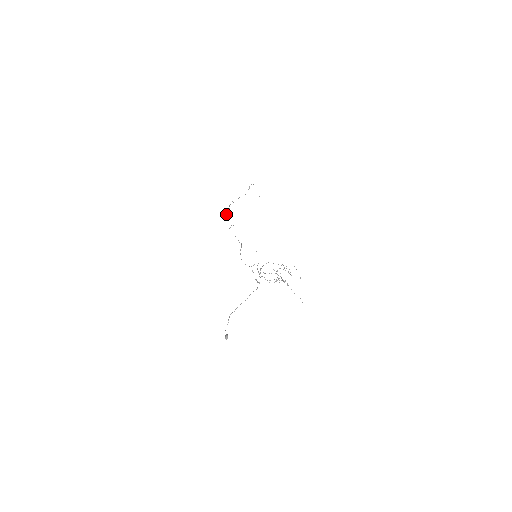
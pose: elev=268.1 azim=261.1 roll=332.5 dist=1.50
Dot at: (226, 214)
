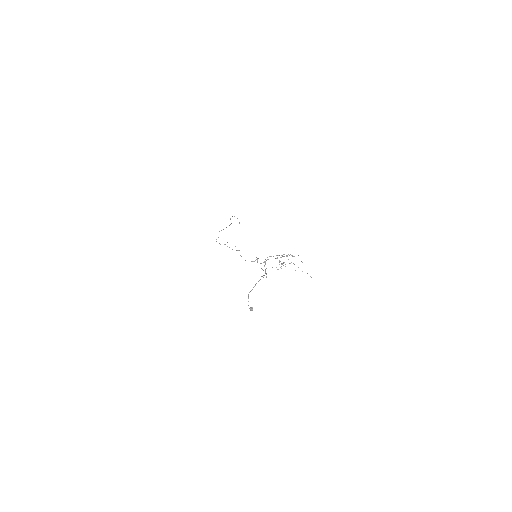
Dot at: (216, 239)
